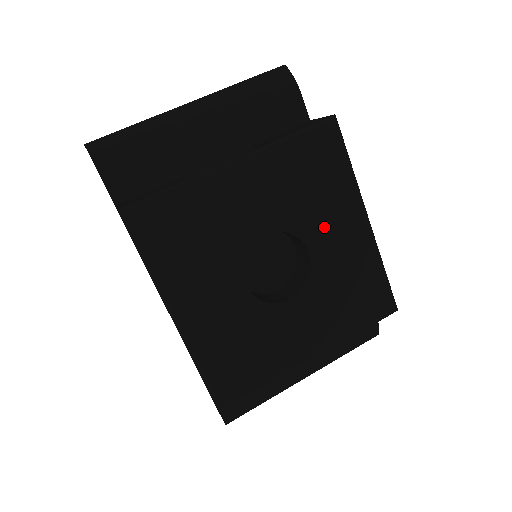
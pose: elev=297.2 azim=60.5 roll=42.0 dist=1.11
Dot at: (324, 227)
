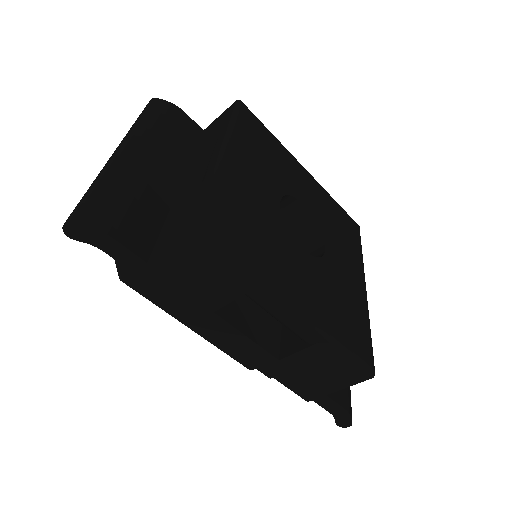
Dot at: (295, 182)
